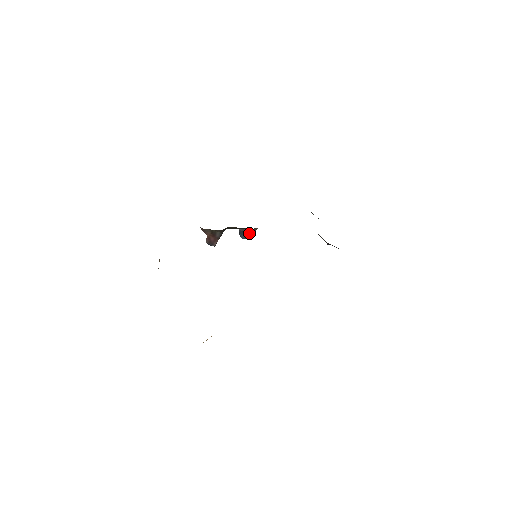
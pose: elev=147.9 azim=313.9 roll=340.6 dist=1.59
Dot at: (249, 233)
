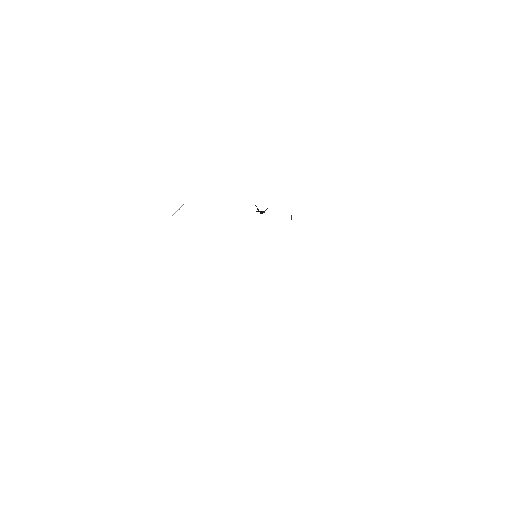
Dot at: occluded
